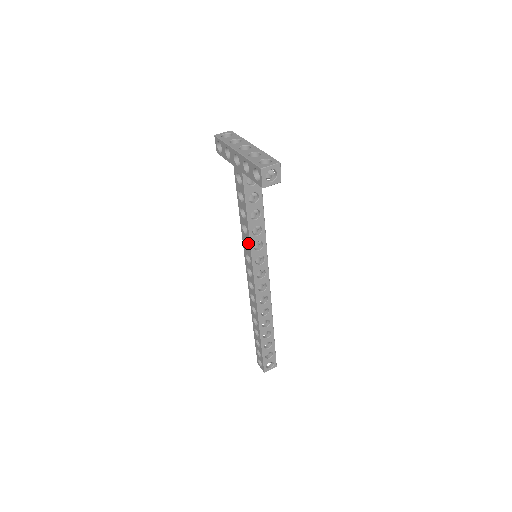
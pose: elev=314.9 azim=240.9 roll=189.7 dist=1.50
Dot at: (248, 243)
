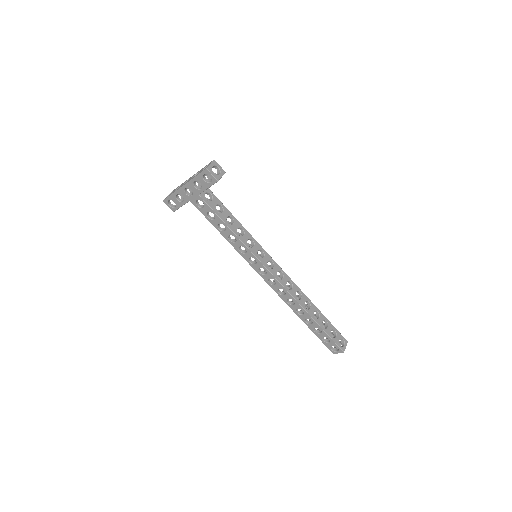
Dot at: (242, 246)
